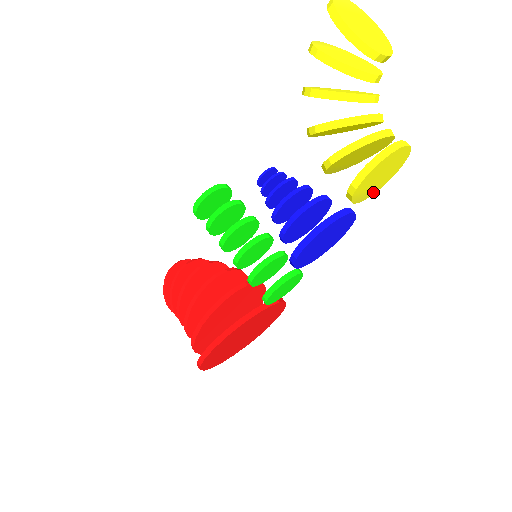
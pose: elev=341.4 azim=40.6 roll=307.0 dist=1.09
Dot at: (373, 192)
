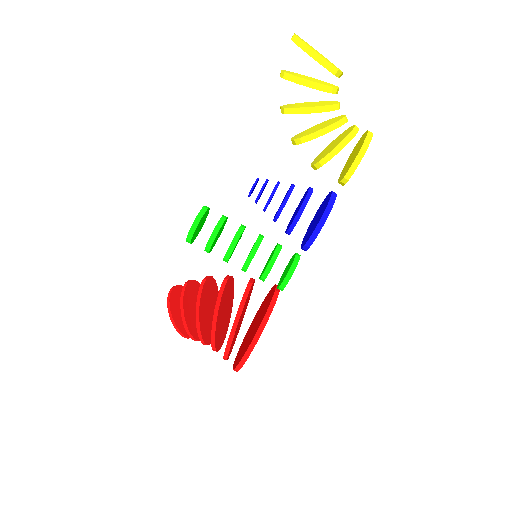
Dot at: occluded
